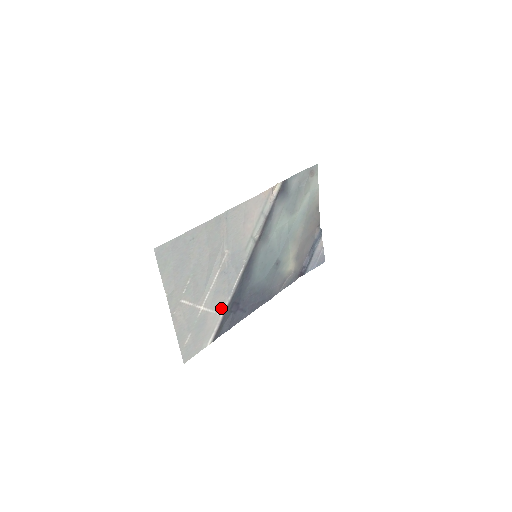
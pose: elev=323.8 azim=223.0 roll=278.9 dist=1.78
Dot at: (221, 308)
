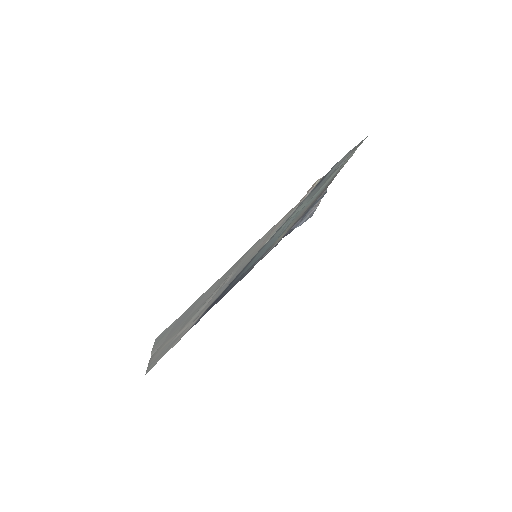
Dot at: (200, 315)
